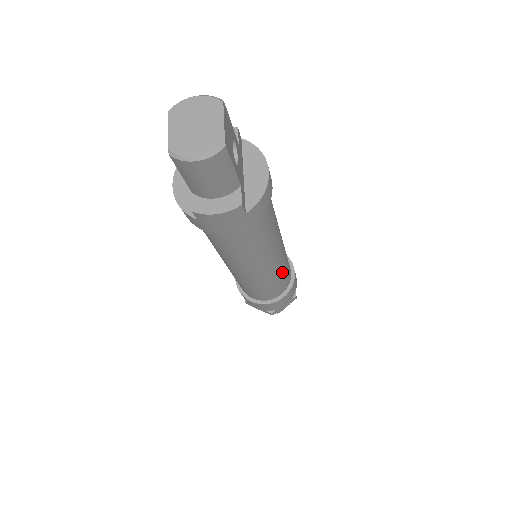
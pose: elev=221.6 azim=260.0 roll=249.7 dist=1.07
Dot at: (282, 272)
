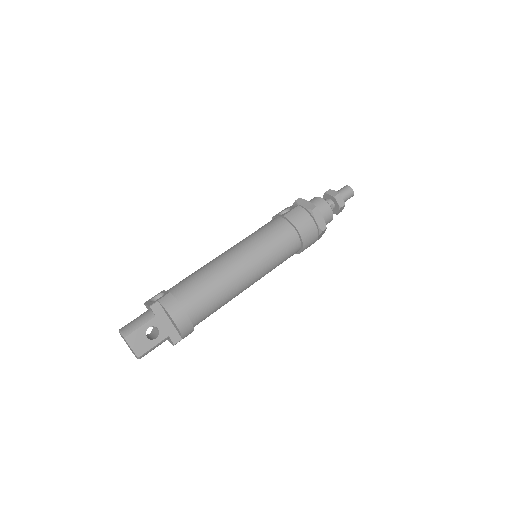
Dot at: (274, 263)
